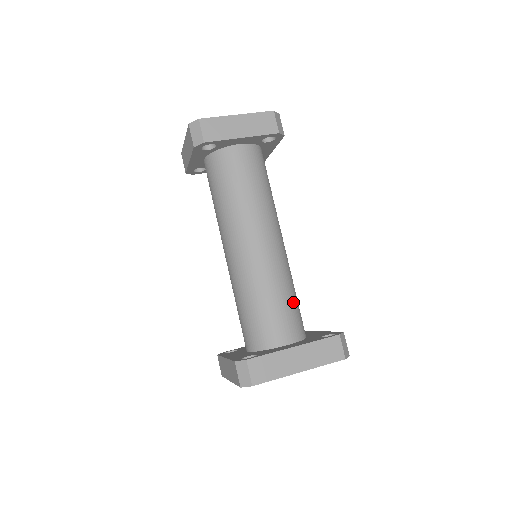
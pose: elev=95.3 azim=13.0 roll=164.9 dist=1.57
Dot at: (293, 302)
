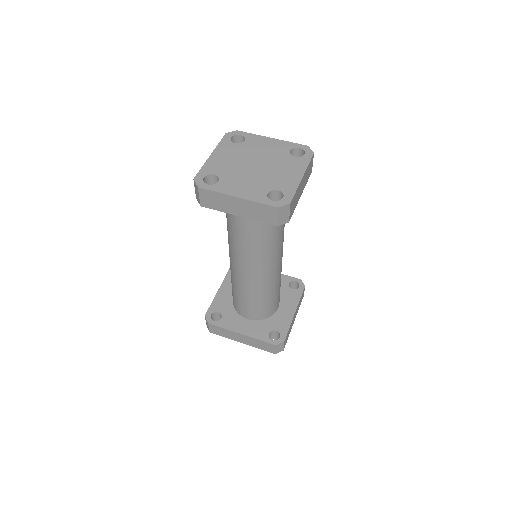
Dot at: (264, 303)
